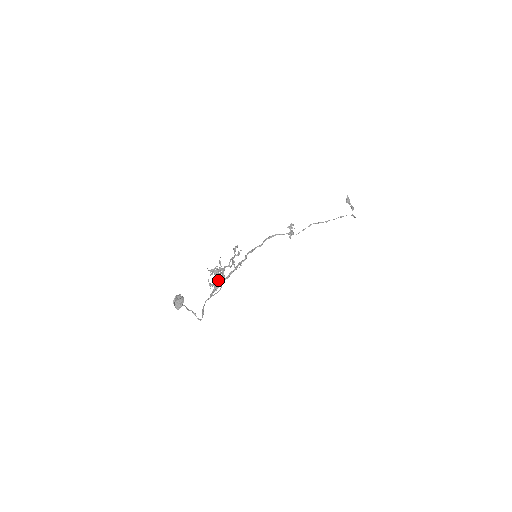
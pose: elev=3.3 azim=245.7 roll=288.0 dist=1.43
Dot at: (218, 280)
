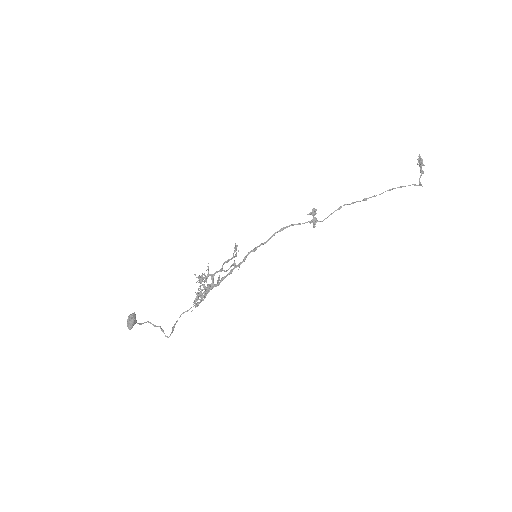
Dot at: (206, 288)
